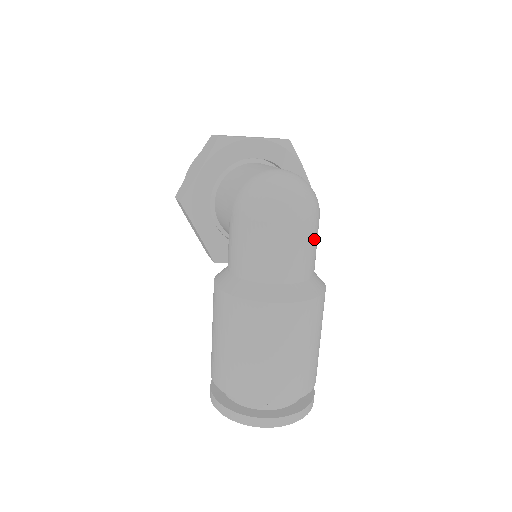
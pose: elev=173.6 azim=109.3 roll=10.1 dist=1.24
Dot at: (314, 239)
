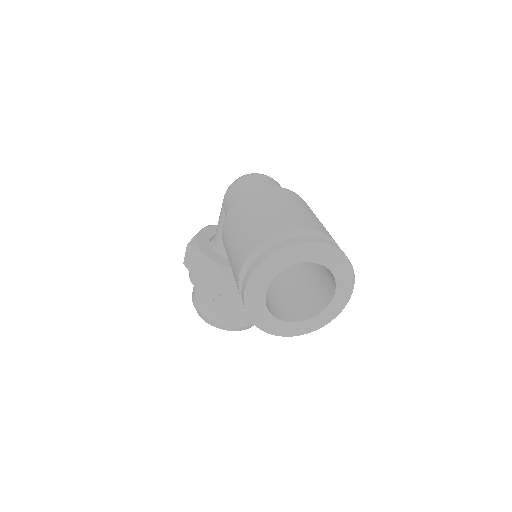
Dot at: occluded
